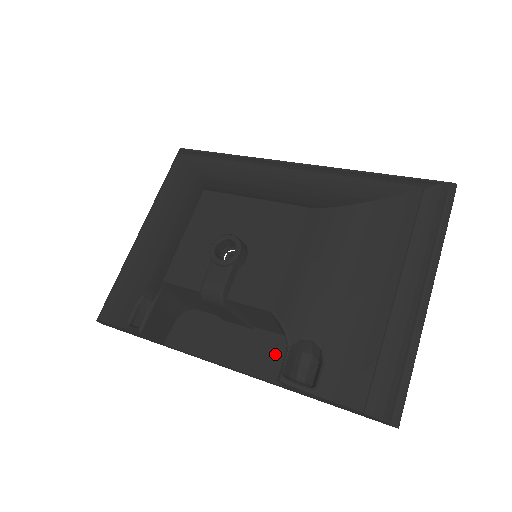
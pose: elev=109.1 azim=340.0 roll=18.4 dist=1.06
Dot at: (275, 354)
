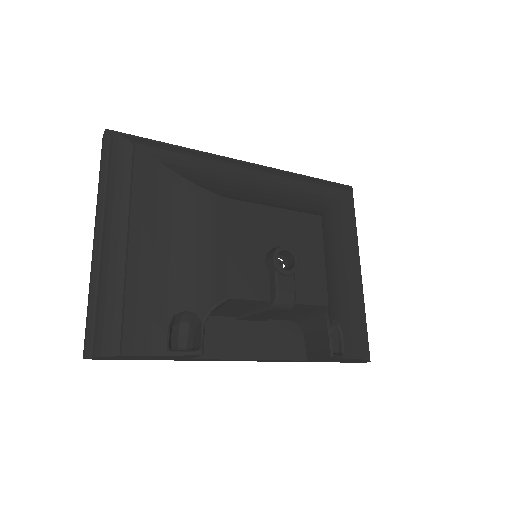
Dot at: (290, 337)
